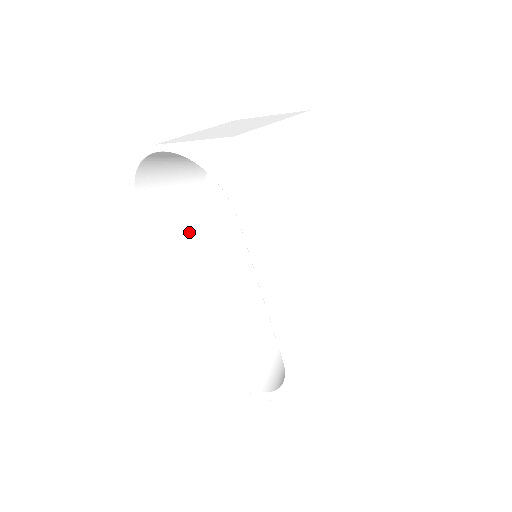
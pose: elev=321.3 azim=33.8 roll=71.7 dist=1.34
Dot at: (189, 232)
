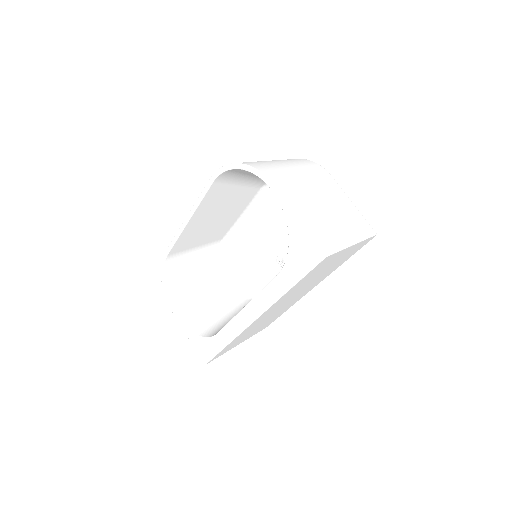
Dot at: (229, 202)
